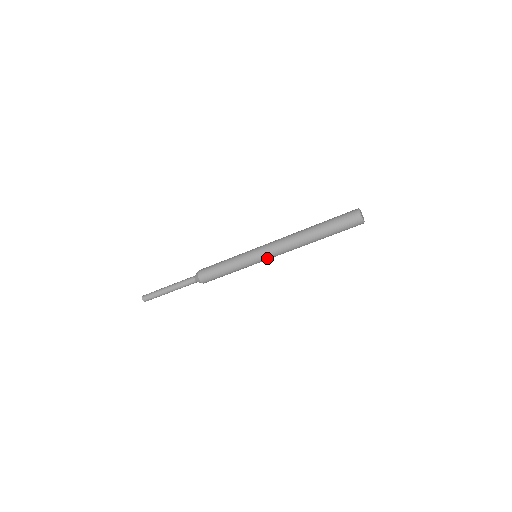
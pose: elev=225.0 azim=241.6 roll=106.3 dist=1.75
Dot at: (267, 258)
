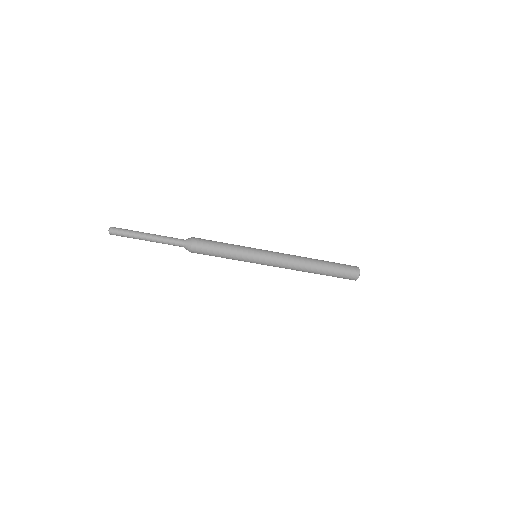
Dot at: (267, 263)
